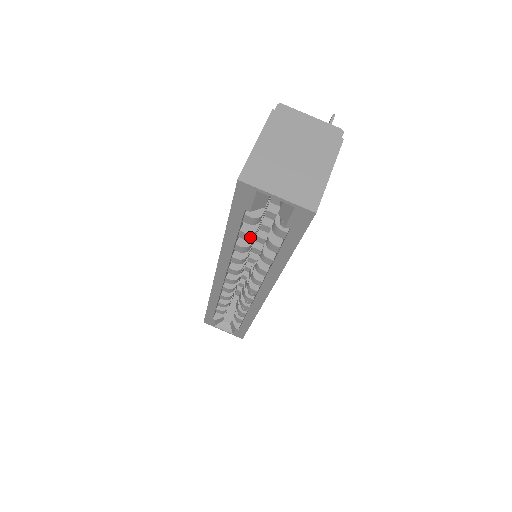
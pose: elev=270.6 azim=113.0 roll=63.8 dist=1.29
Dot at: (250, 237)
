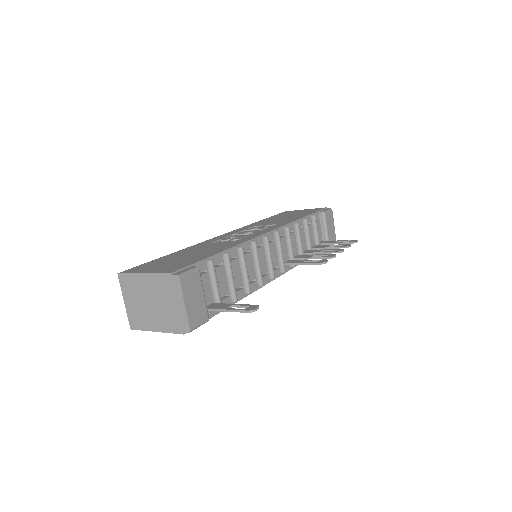
Dot at: occluded
